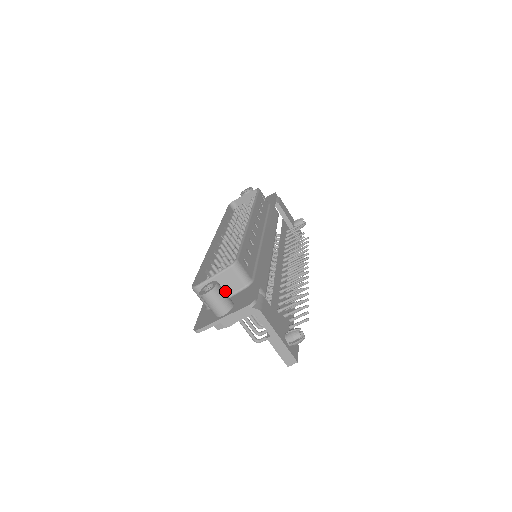
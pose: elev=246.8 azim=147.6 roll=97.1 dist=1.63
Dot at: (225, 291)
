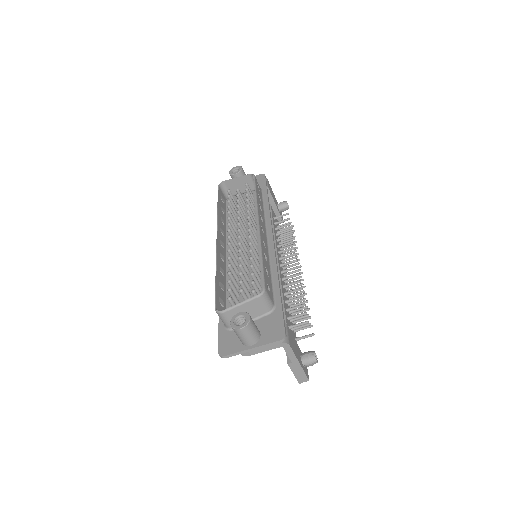
Dot at: occluded
